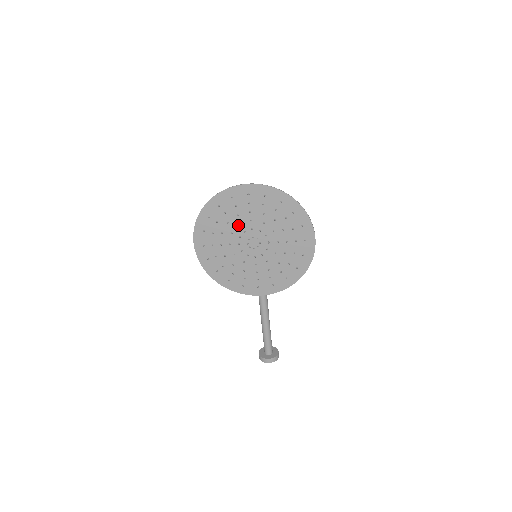
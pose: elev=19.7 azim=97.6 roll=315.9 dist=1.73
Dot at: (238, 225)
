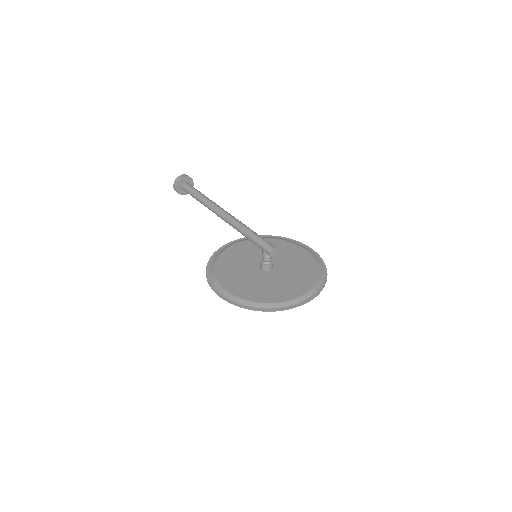
Dot at: (269, 285)
